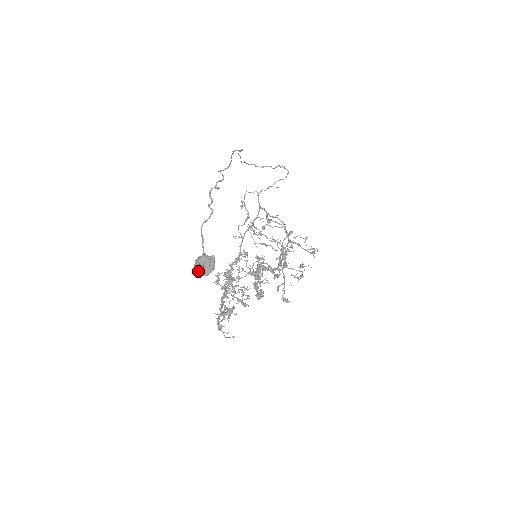
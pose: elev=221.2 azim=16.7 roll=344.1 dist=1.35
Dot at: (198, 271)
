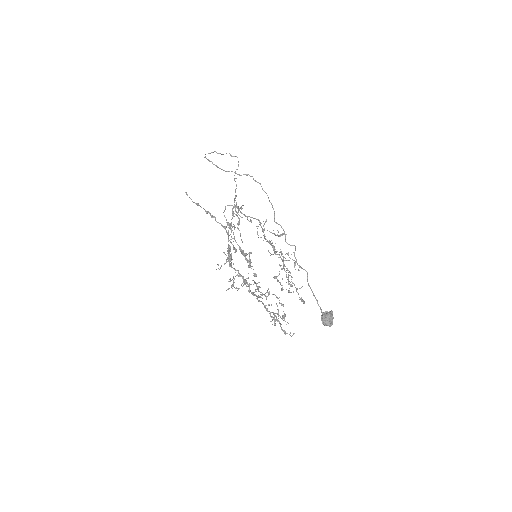
Dot at: (327, 325)
